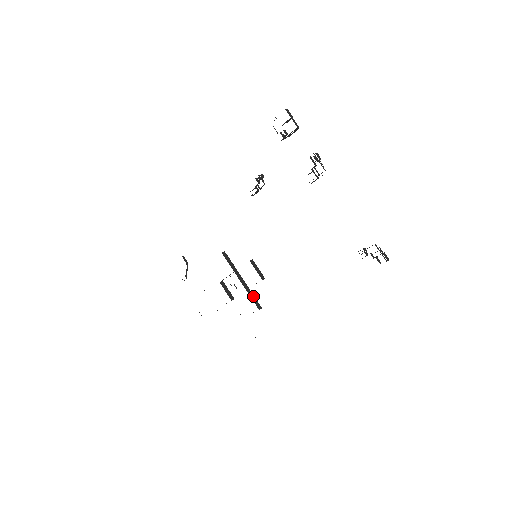
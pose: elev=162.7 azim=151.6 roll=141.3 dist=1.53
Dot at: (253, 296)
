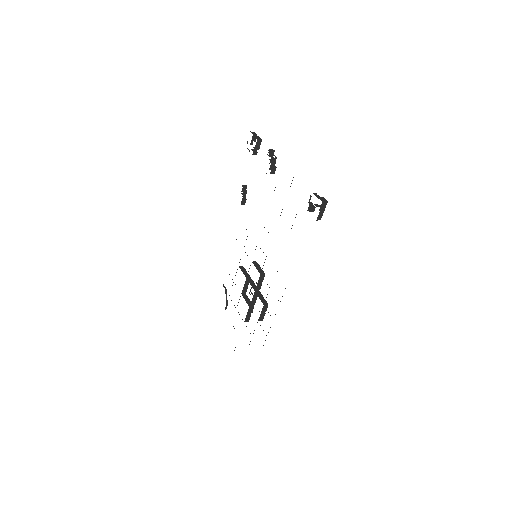
Dot at: (261, 295)
